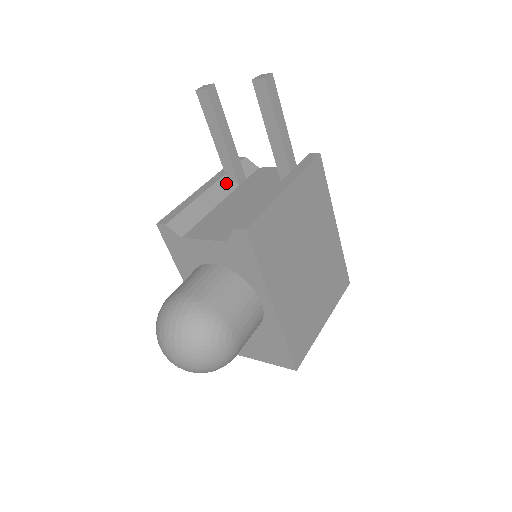
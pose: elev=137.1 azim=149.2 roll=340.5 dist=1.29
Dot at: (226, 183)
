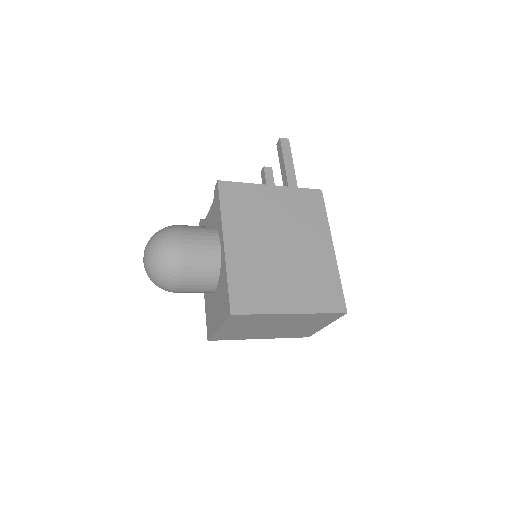
Dot at: occluded
